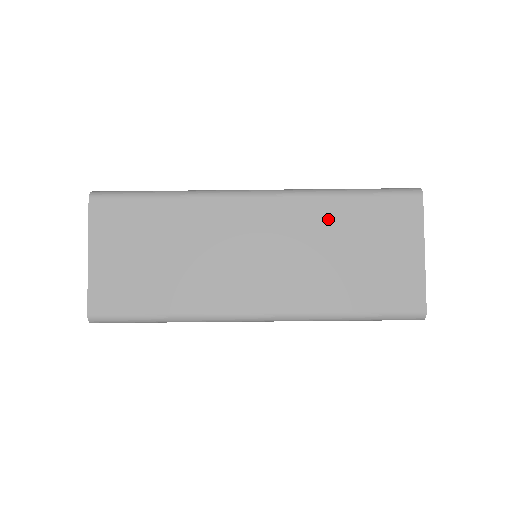
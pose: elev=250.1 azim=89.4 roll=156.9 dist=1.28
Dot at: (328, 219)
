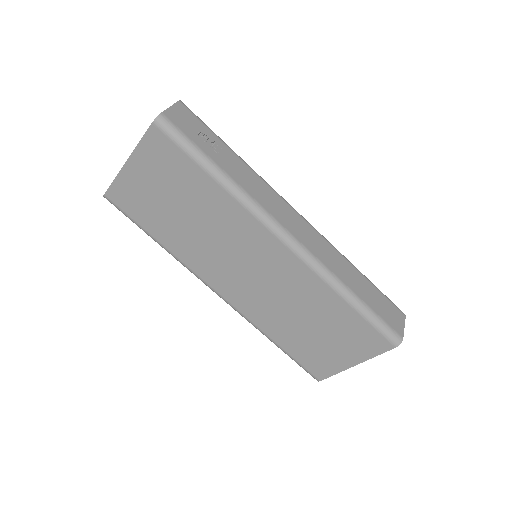
Dot at: (318, 299)
